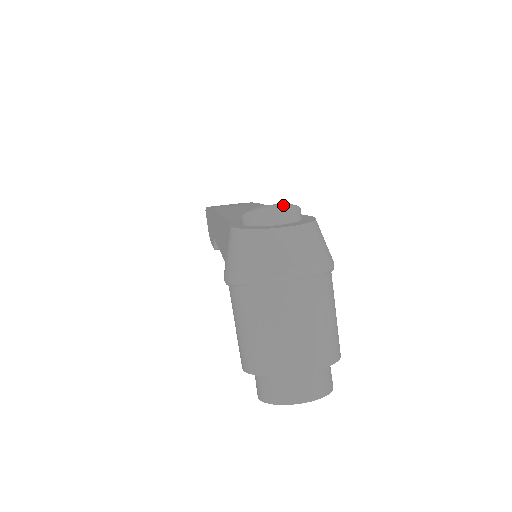
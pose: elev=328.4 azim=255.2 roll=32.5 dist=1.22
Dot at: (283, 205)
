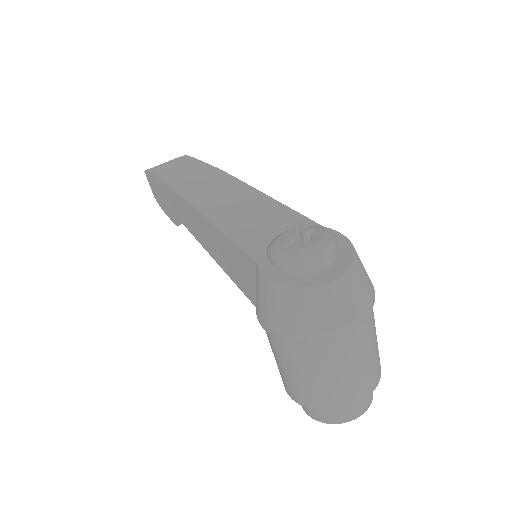
Dot at: (325, 245)
